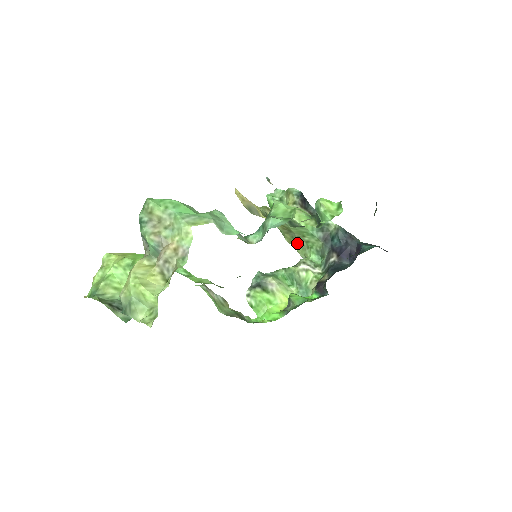
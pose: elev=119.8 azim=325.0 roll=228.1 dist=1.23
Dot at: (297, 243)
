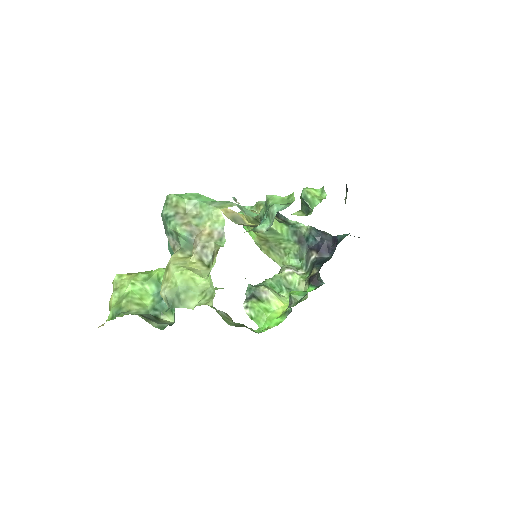
Dot at: (274, 253)
